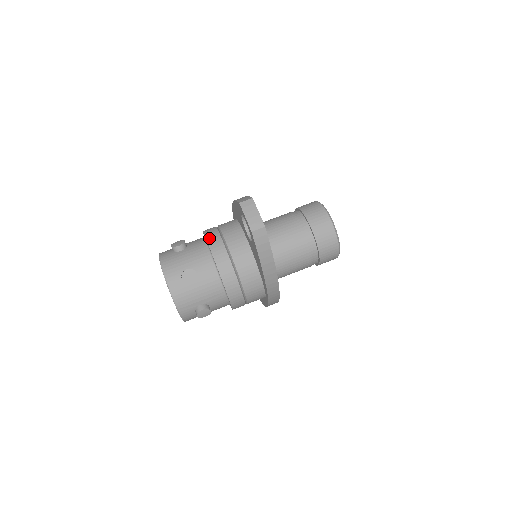
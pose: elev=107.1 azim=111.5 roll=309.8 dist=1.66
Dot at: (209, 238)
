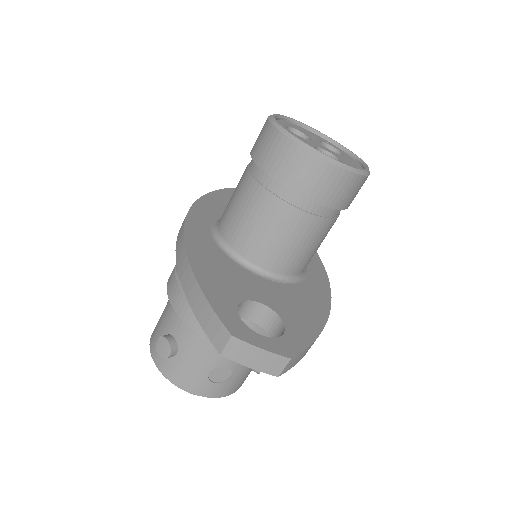
Dot at: (196, 328)
